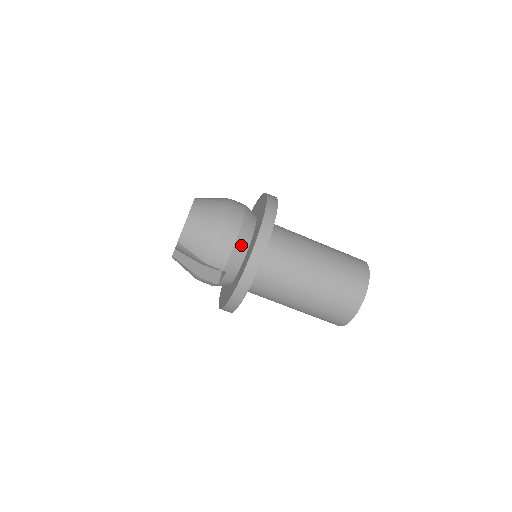
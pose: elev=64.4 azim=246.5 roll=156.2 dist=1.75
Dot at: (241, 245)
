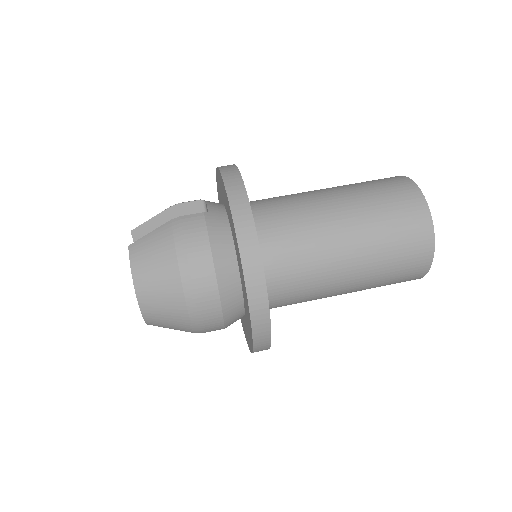
Dot at: occluded
